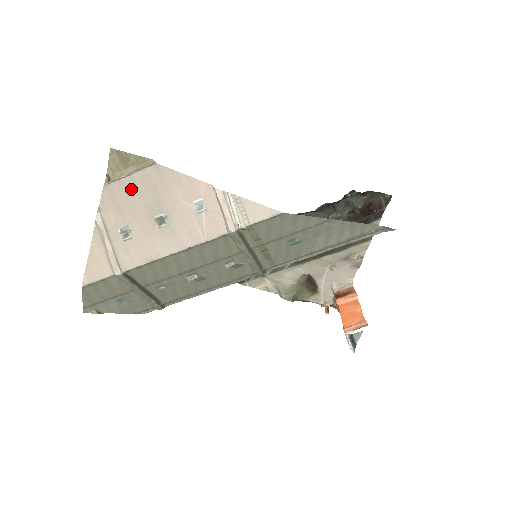
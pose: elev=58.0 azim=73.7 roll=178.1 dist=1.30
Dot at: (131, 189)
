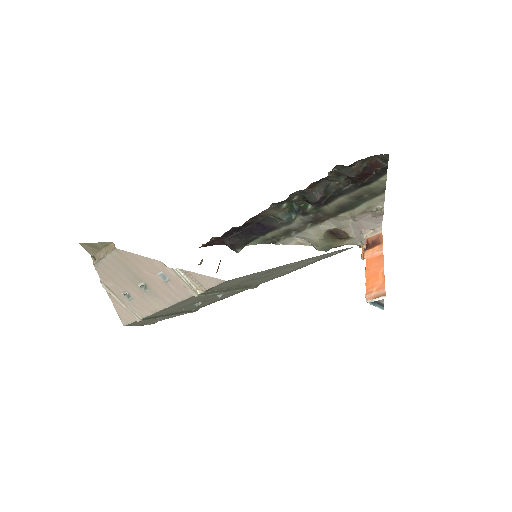
Dot at: (111, 267)
